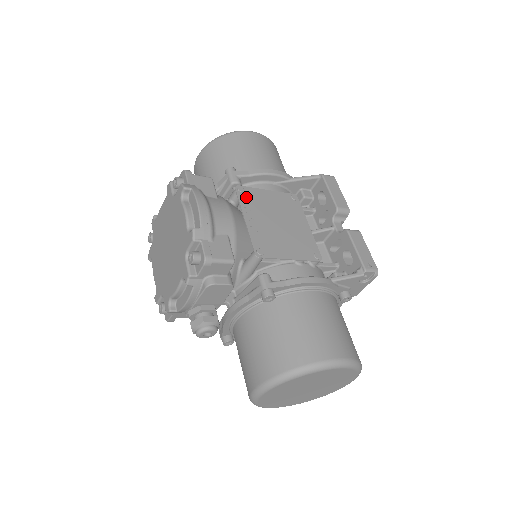
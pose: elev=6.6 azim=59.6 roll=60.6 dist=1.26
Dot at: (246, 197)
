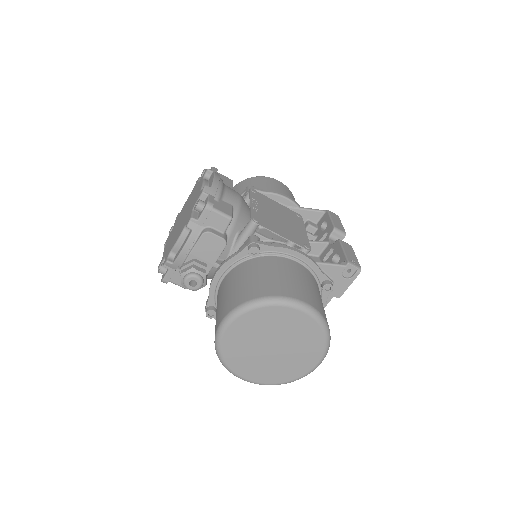
Dot at: (257, 196)
